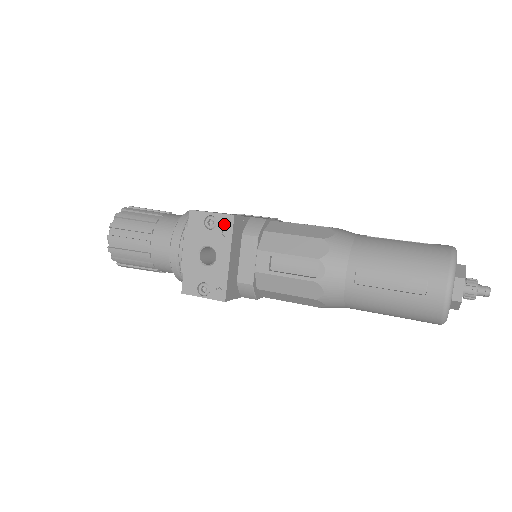
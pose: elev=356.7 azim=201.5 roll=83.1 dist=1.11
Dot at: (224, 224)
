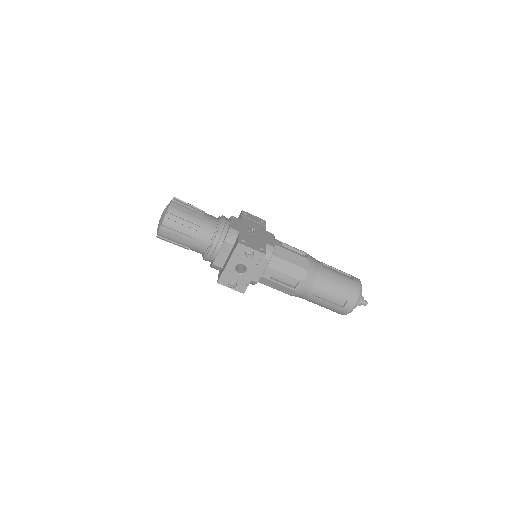
Dot at: (258, 257)
